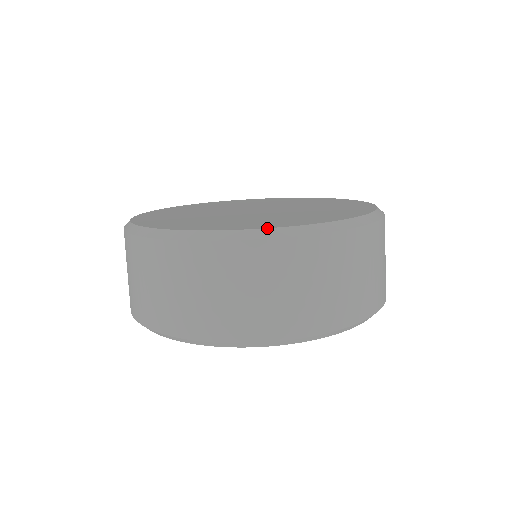
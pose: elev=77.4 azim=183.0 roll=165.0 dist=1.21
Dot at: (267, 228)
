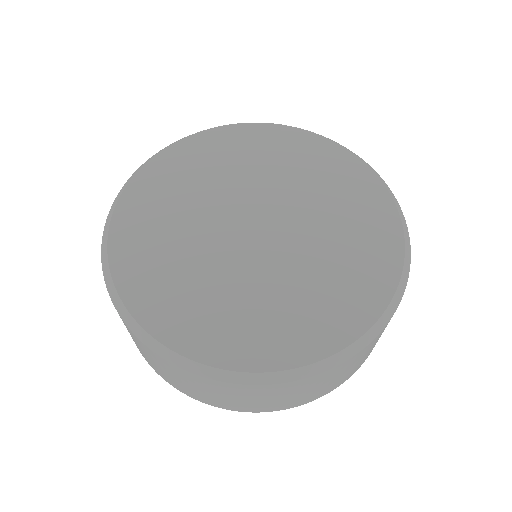
Dot at: (301, 367)
